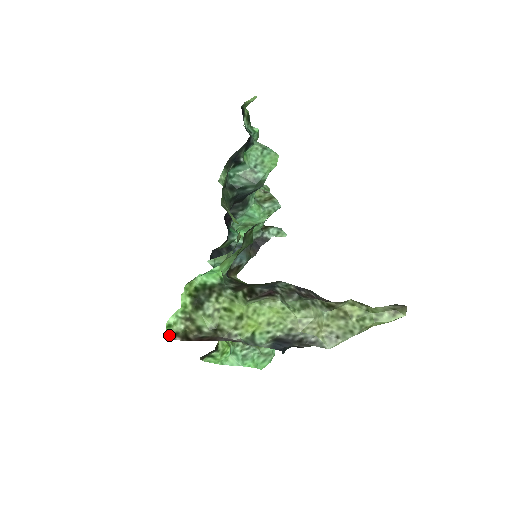
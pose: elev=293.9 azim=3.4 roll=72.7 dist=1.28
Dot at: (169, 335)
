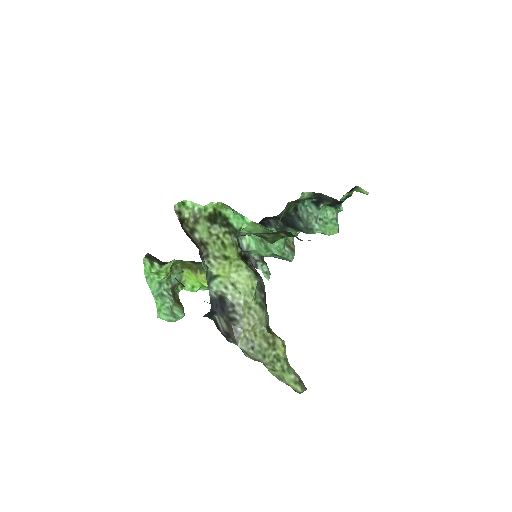
Dot at: (177, 207)
